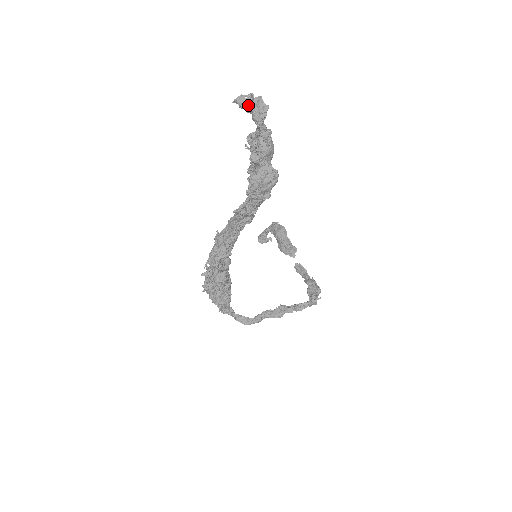
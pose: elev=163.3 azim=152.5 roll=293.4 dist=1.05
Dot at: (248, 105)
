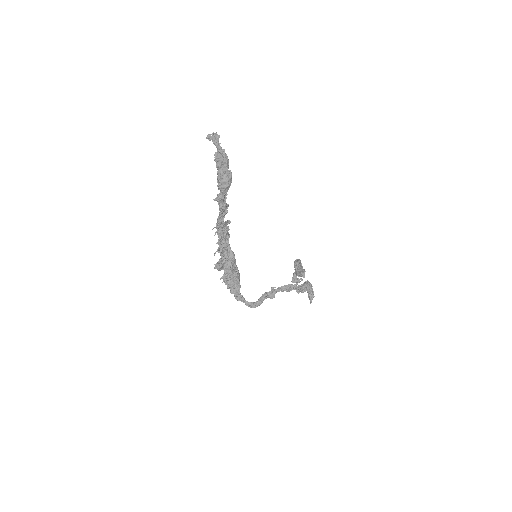
Dot at: (212, 138)
